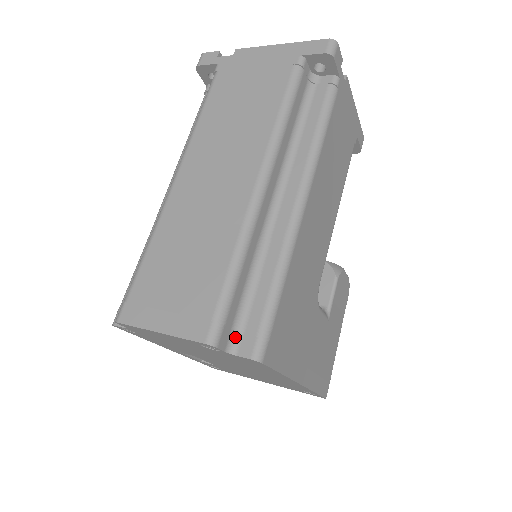
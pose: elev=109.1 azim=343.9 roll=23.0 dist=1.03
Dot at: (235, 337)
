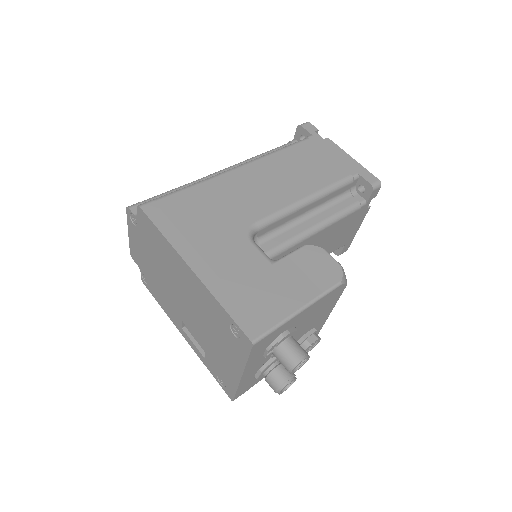
Dot at: occluded
